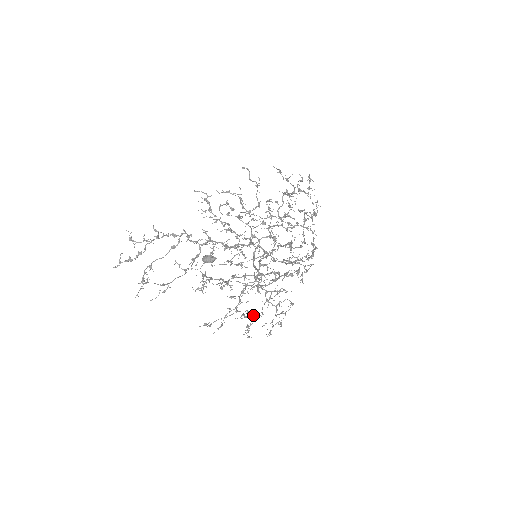
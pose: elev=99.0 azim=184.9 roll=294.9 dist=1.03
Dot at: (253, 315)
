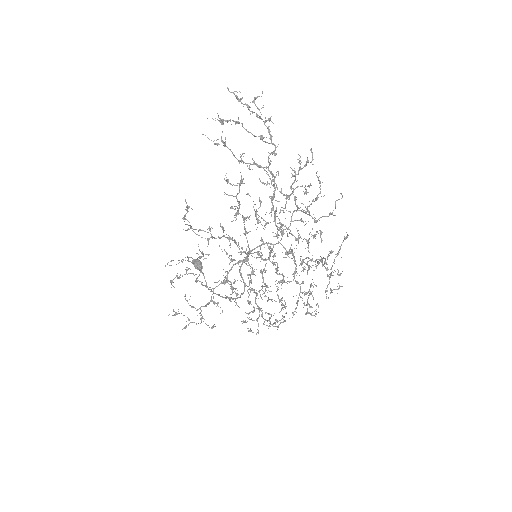
Dot at: occluded
